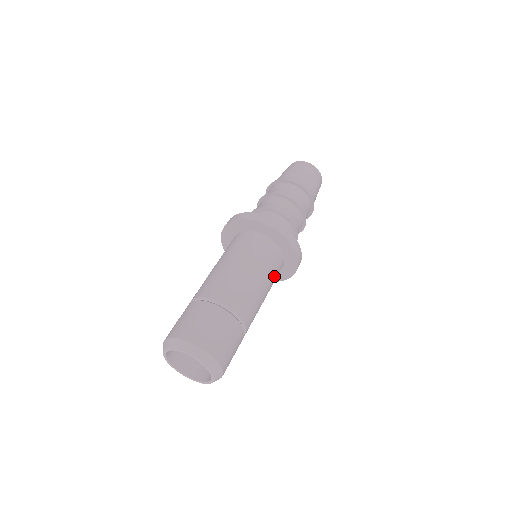
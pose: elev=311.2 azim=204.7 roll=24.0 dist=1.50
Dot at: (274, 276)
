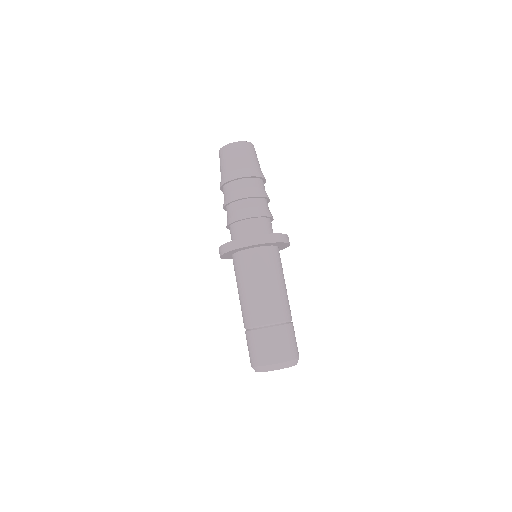
Dot at: (278, 266)
